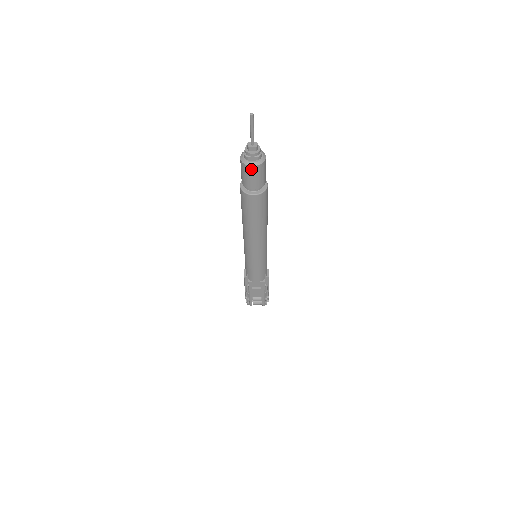
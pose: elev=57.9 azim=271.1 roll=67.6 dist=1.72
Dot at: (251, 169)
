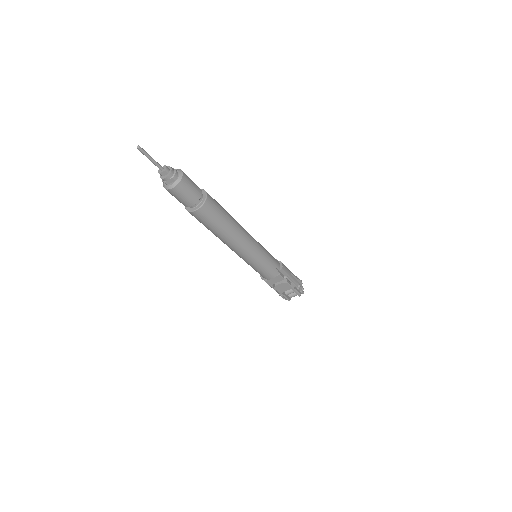
Dot at: (174, 191)
